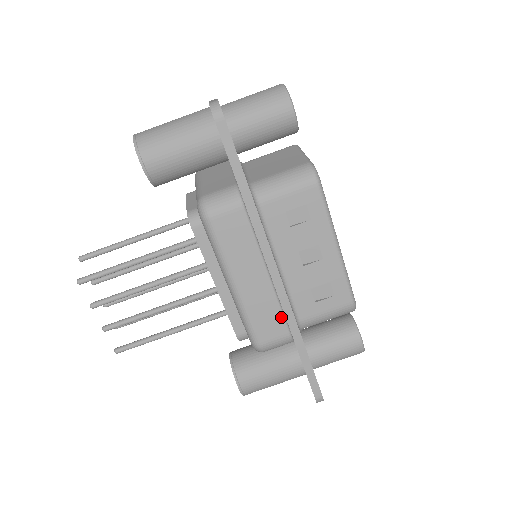
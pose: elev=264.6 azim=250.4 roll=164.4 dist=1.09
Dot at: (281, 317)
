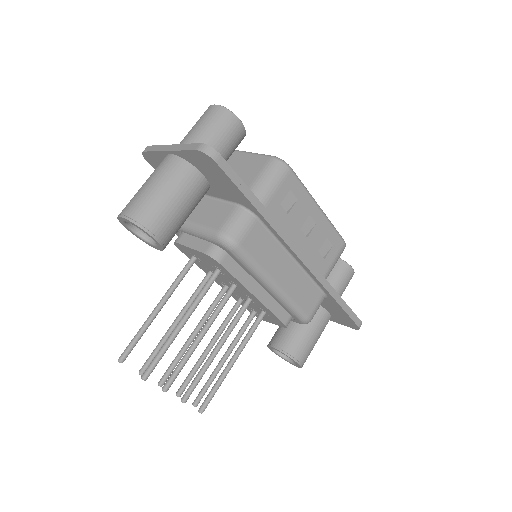
Dot at: (313, 286)
